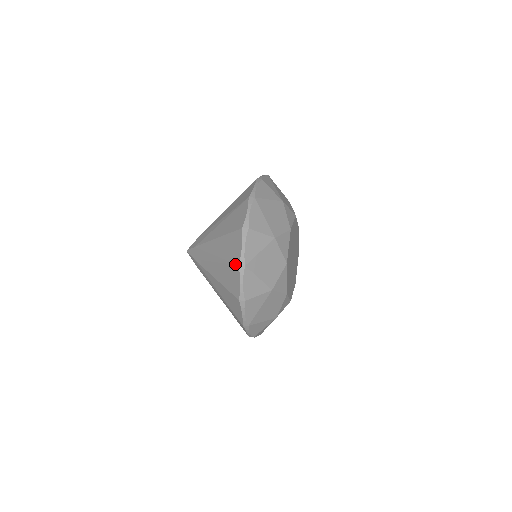
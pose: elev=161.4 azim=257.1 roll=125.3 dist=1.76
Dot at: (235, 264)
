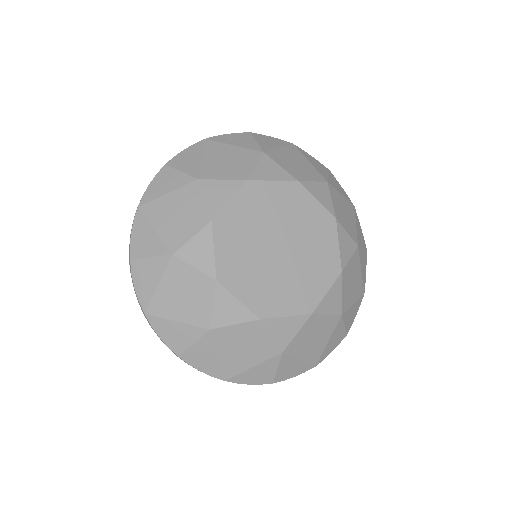
Dot at: occluded
